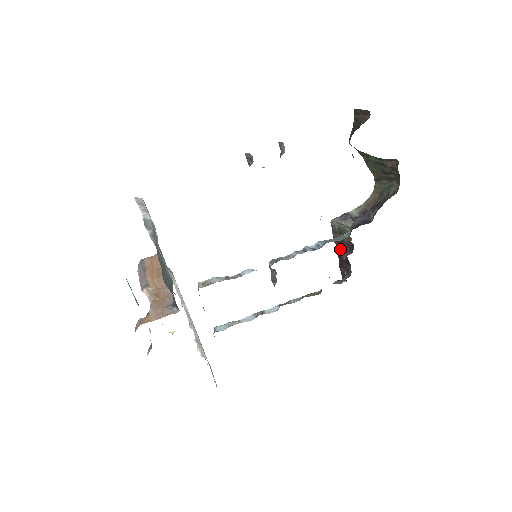
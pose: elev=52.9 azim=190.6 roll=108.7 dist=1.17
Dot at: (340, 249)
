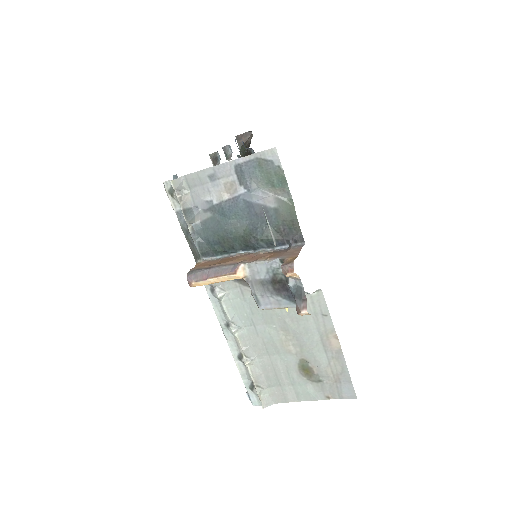
Dot at: occluded
